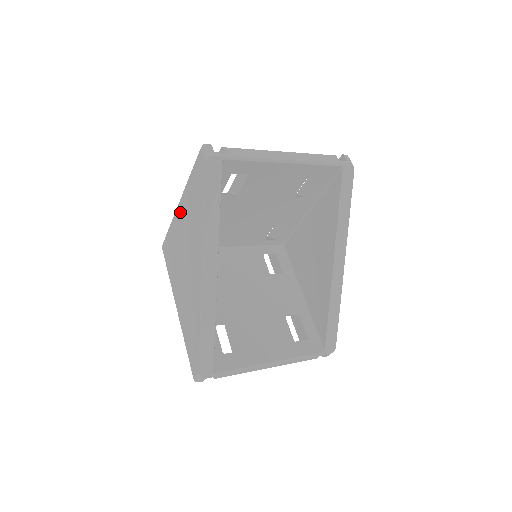
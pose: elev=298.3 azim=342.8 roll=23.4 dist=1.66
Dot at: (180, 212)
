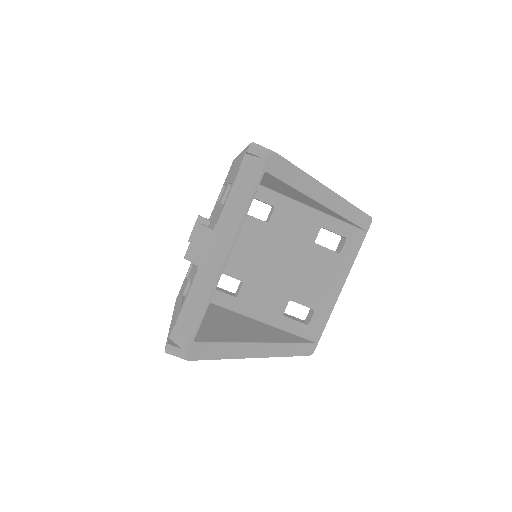
Dot at: occluded
